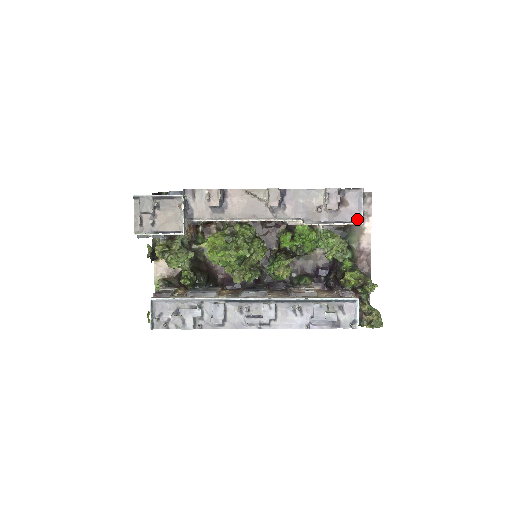
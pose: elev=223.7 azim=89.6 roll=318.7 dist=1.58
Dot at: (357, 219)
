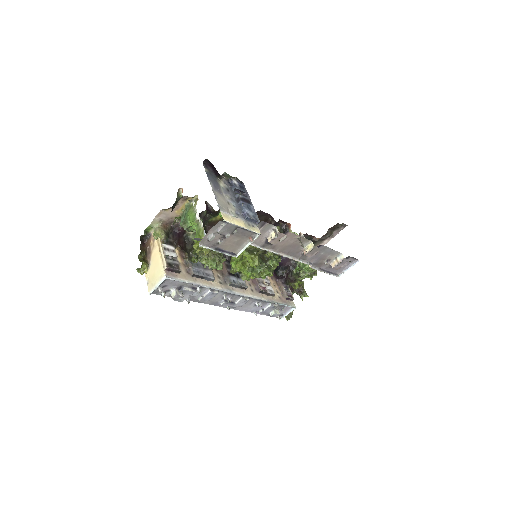
Dot at: (338, 273)
